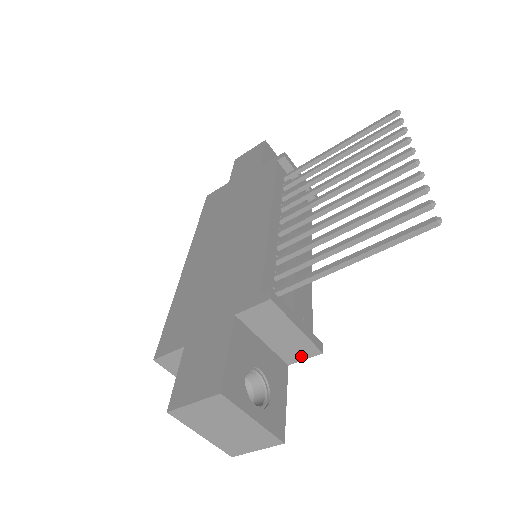
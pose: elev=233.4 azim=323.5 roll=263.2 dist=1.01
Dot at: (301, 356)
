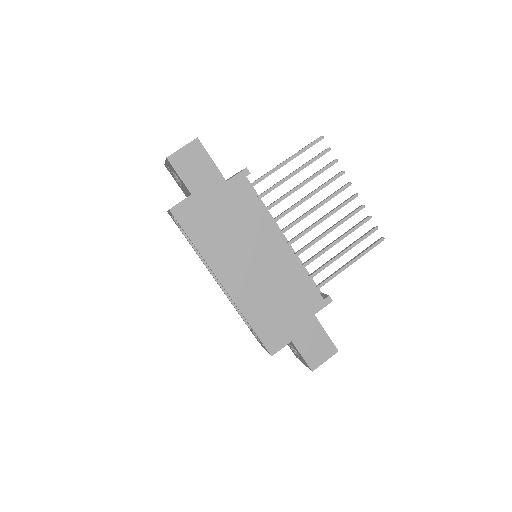
Dot at: occluded
